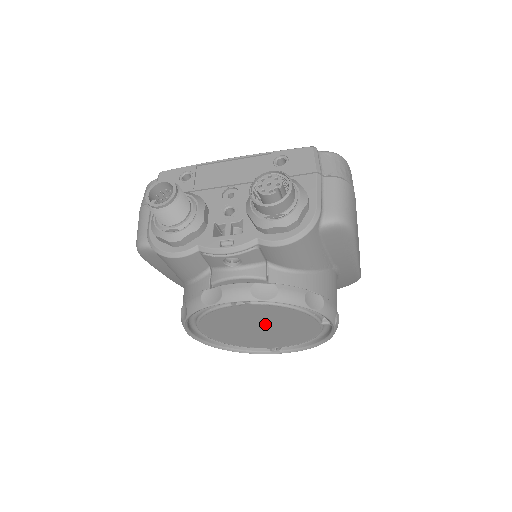
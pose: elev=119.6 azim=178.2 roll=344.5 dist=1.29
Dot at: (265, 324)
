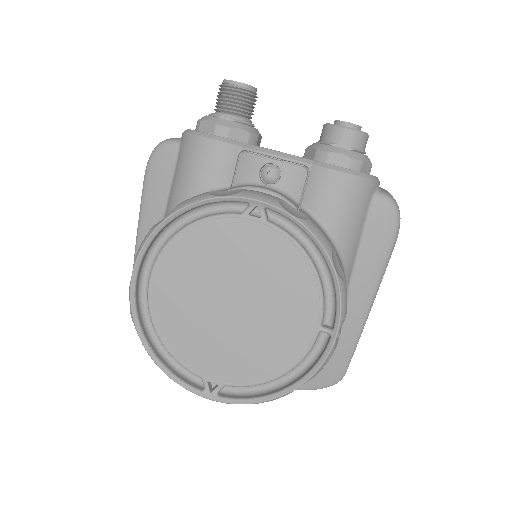
Dot at: (248, 292)
